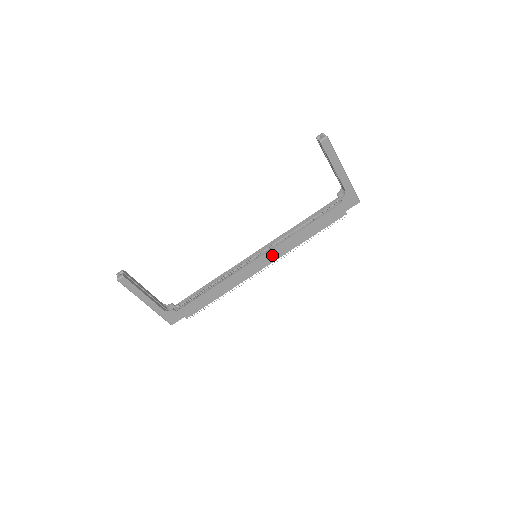
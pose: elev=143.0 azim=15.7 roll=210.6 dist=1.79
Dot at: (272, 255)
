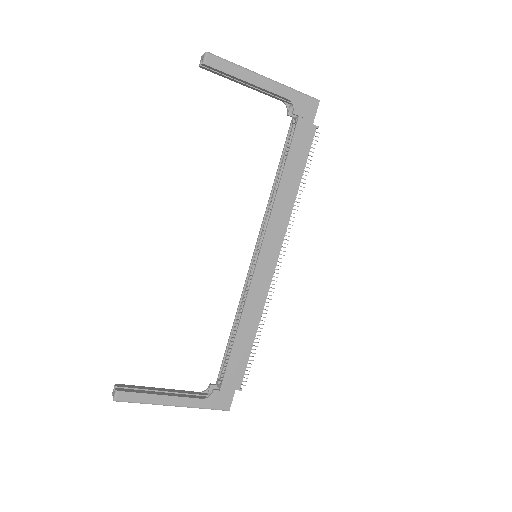
Dot at: (272, 240)
